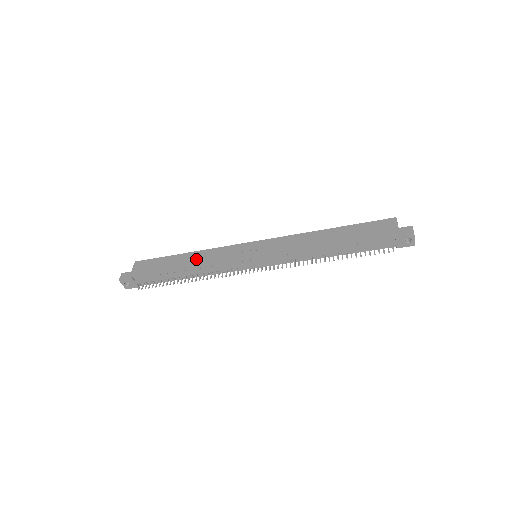
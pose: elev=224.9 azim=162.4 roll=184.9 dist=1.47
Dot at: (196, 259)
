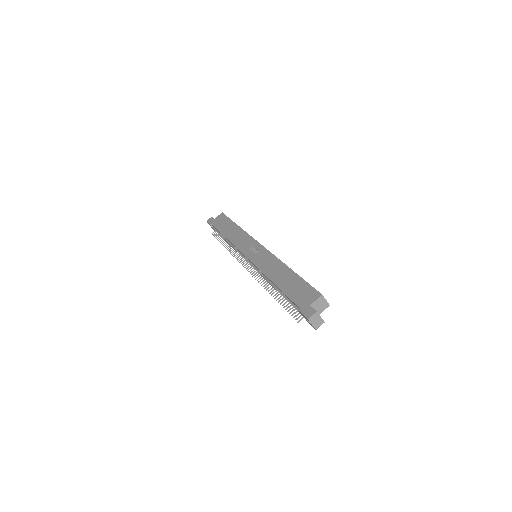
Dot at: (234, 234)
